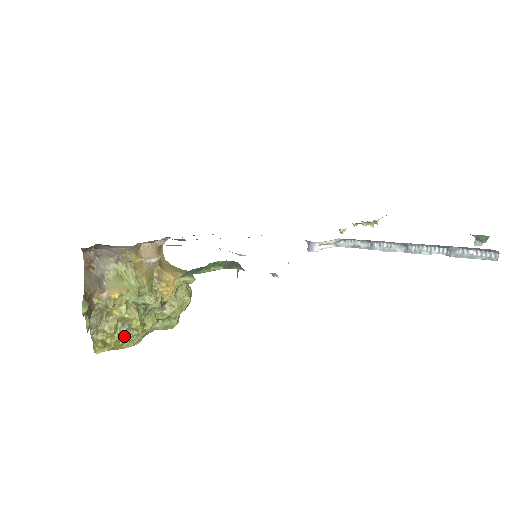
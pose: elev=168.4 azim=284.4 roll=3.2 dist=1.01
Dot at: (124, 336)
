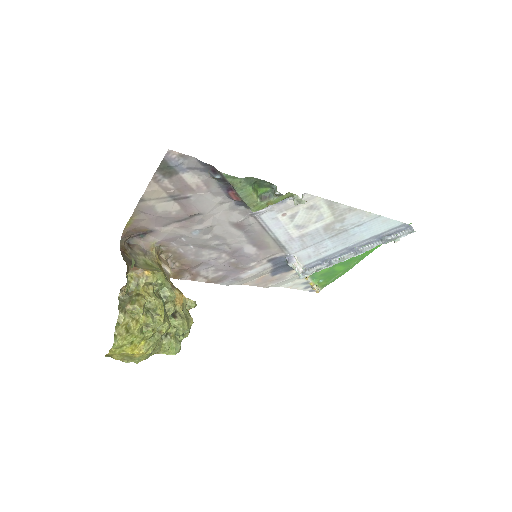
Dot at: (148, 322)
